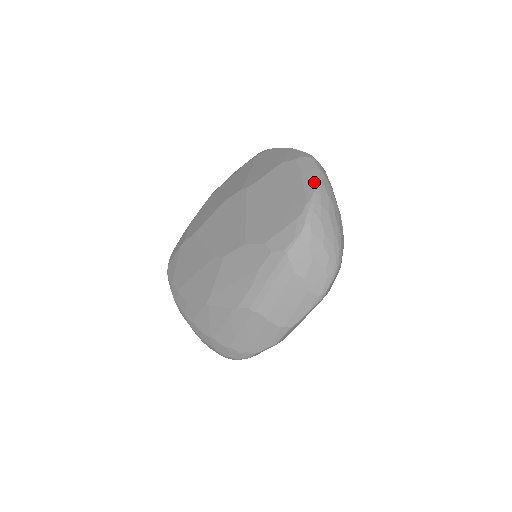
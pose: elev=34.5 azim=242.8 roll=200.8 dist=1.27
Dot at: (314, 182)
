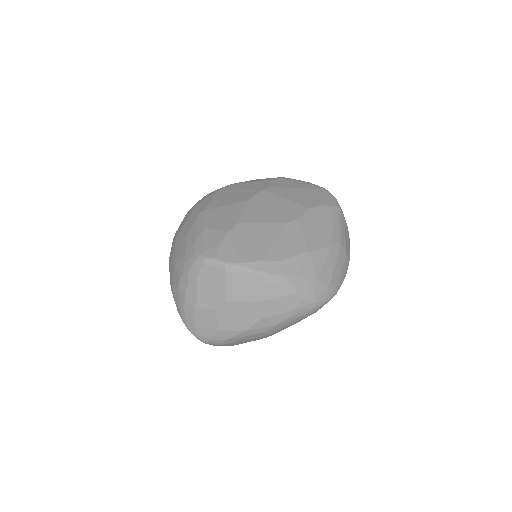
Dot at: (310, 183)
